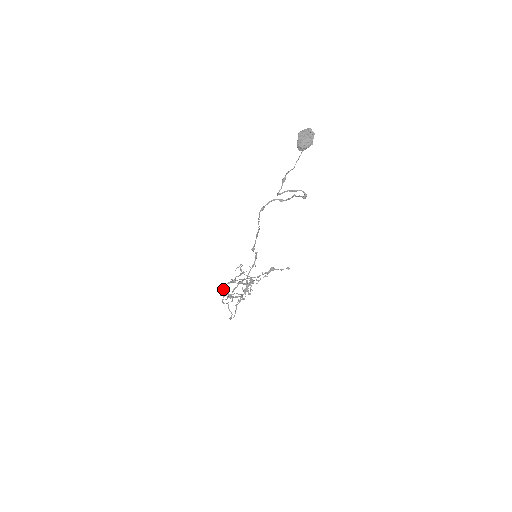
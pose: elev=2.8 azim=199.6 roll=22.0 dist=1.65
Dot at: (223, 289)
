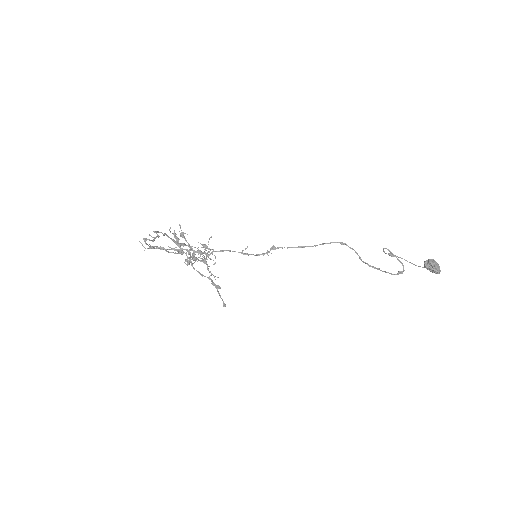
Dot at: occluded
